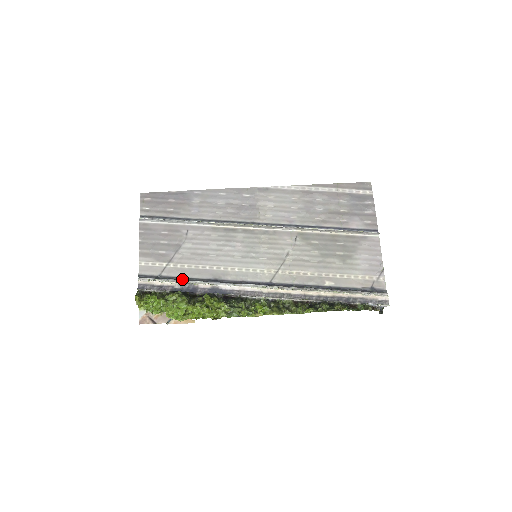
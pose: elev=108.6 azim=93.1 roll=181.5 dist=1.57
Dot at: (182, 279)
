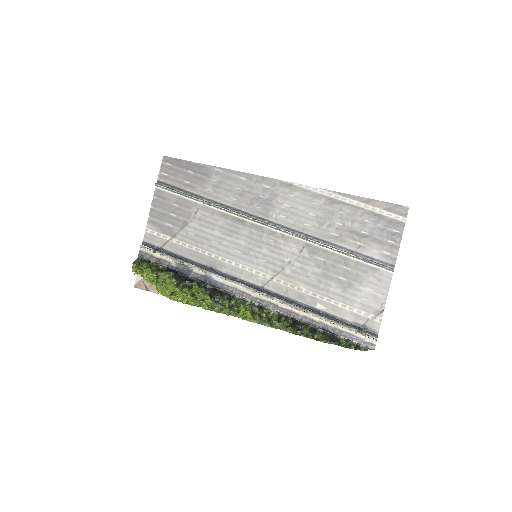
Dot at: (180, 258)
